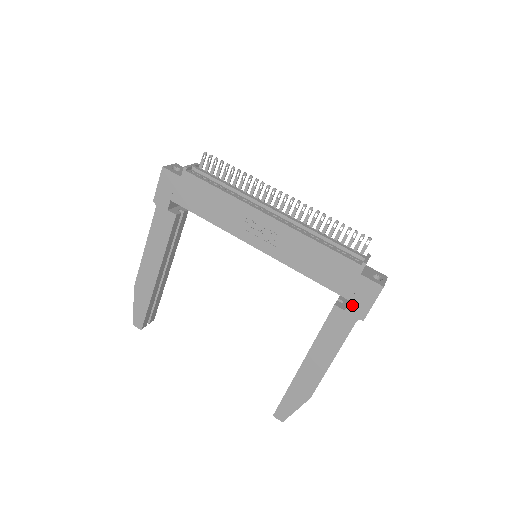
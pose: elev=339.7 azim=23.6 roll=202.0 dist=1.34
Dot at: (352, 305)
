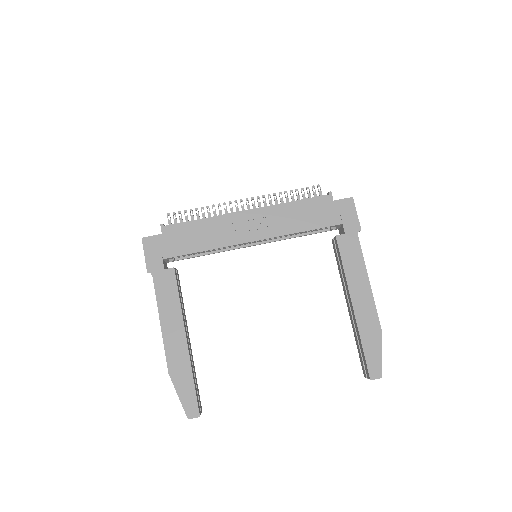
Dot at: (346, 226)
